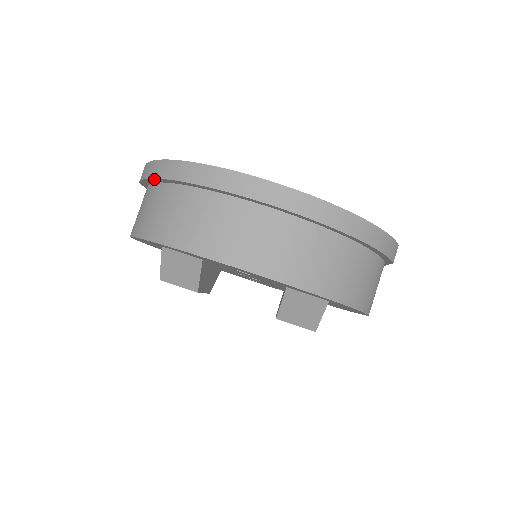
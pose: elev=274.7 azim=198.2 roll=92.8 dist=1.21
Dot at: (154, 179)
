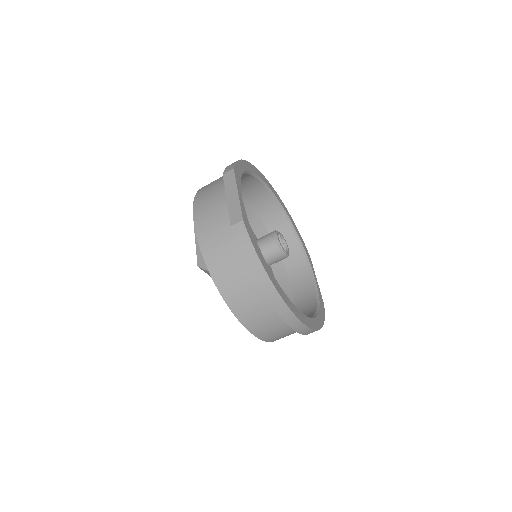
Dot at: (248, 265)
